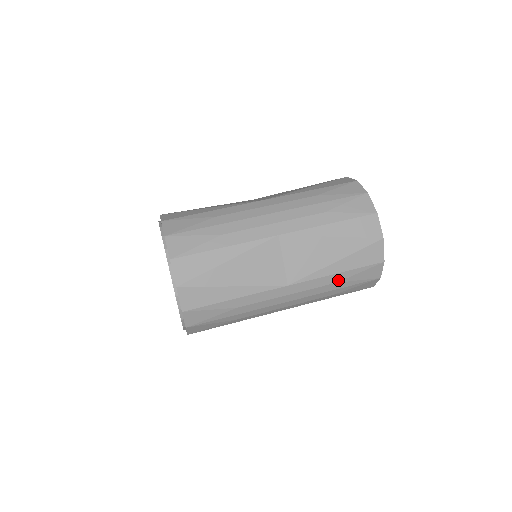
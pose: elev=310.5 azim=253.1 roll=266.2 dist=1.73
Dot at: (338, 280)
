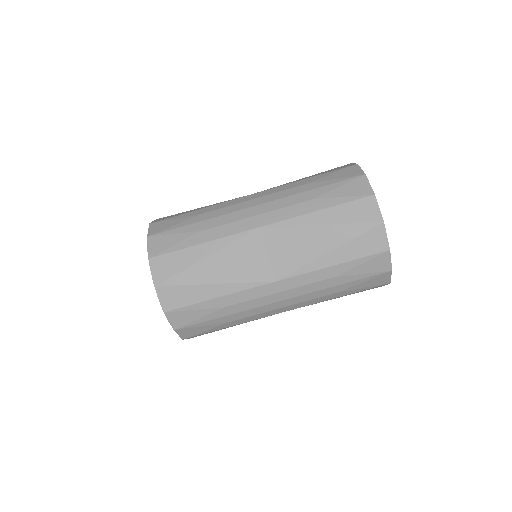
Dot at: occluded
